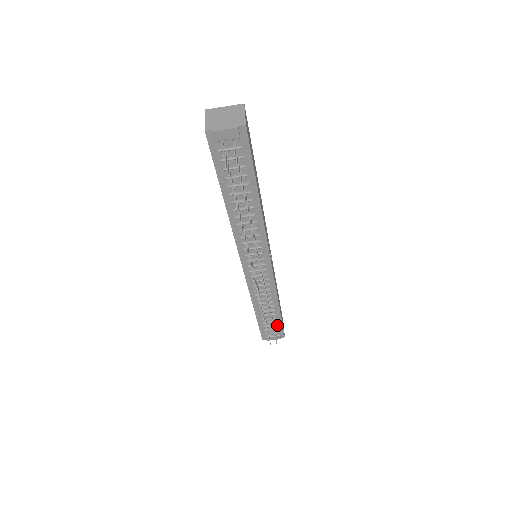
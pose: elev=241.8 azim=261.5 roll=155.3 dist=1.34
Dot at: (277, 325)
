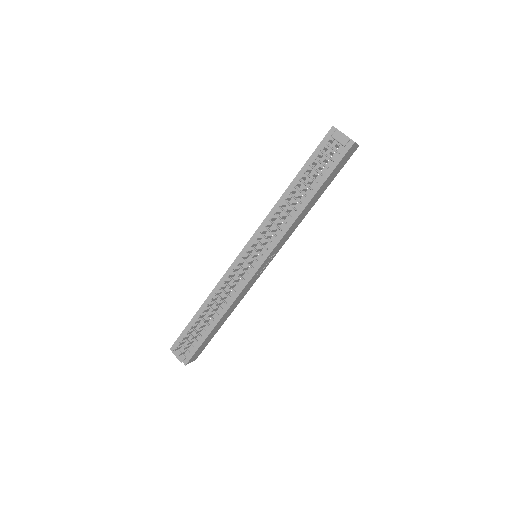
Dot at: (197, 341)
